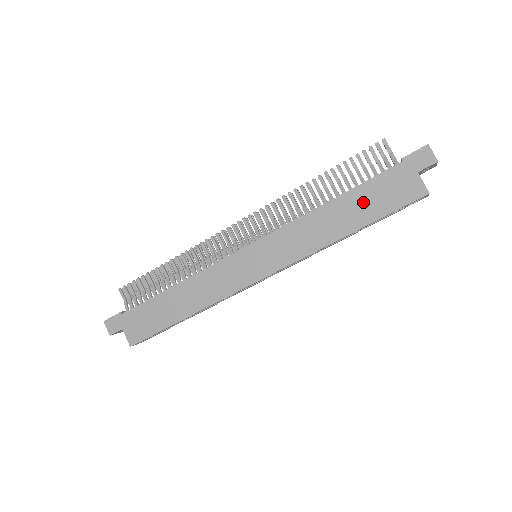
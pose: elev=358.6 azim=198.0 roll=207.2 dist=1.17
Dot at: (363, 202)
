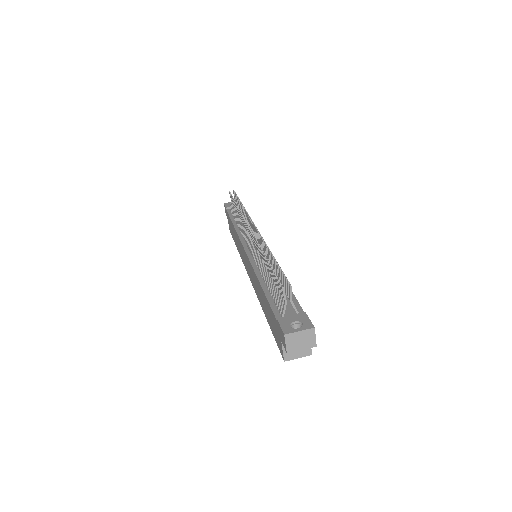
Dot at: (267, 310)
